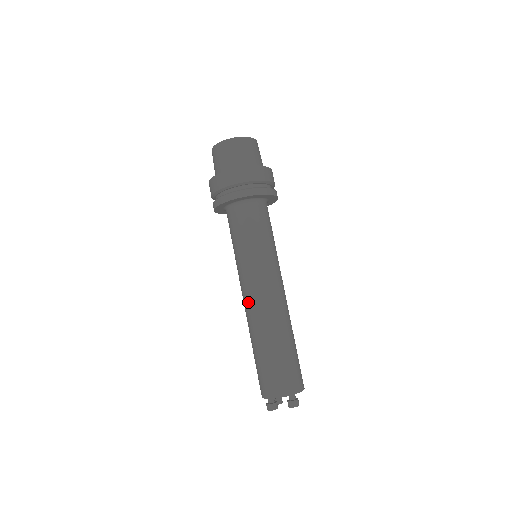
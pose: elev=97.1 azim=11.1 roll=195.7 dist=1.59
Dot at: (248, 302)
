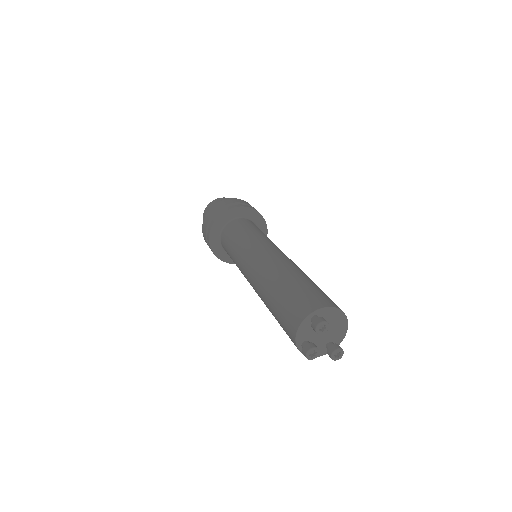
Dot at: (252, 286)
